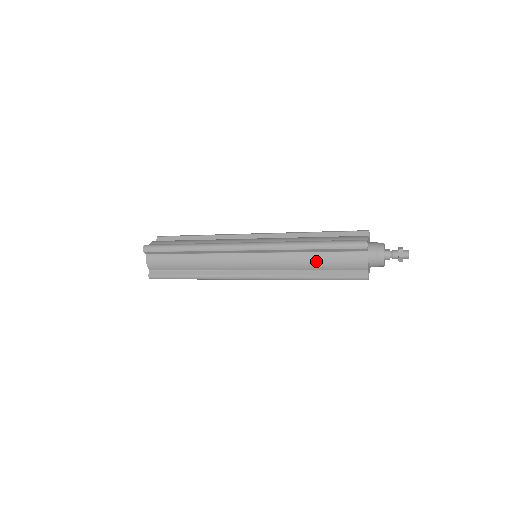
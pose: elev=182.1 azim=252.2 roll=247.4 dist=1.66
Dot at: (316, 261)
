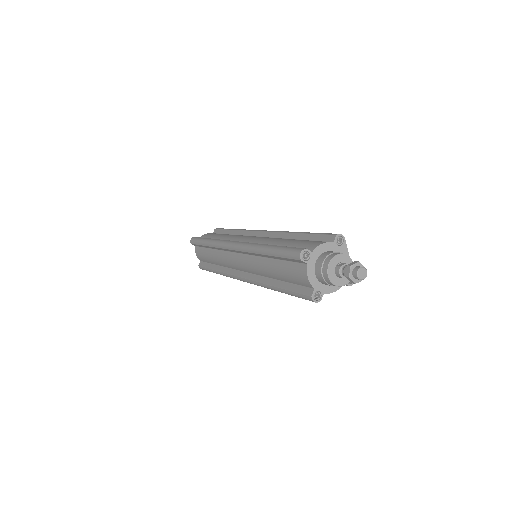
Dot at: (274, 269)
